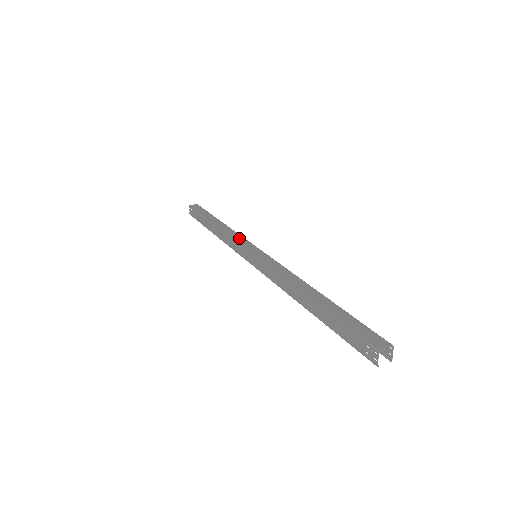
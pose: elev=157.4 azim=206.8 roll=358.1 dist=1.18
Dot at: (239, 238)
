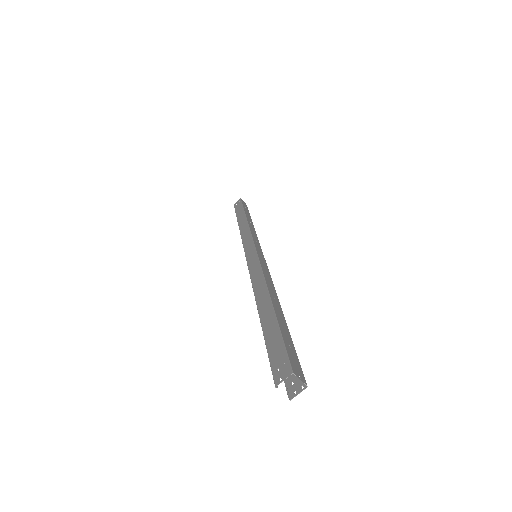
Dot at: (256, 238)
